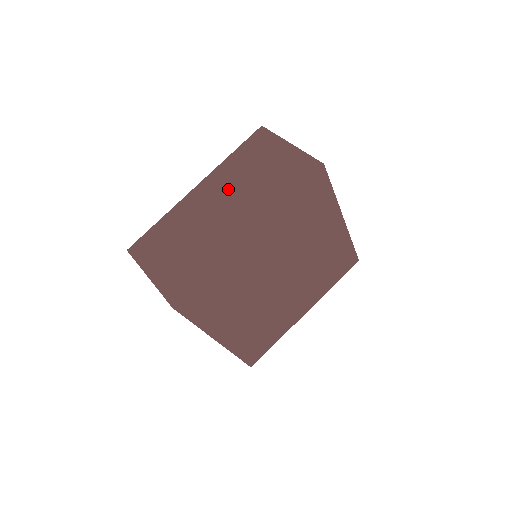
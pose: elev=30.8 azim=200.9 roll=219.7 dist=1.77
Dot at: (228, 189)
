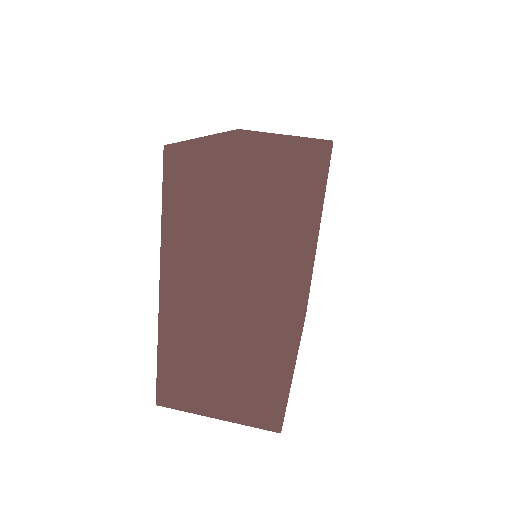
Dot at: (211, 271)
